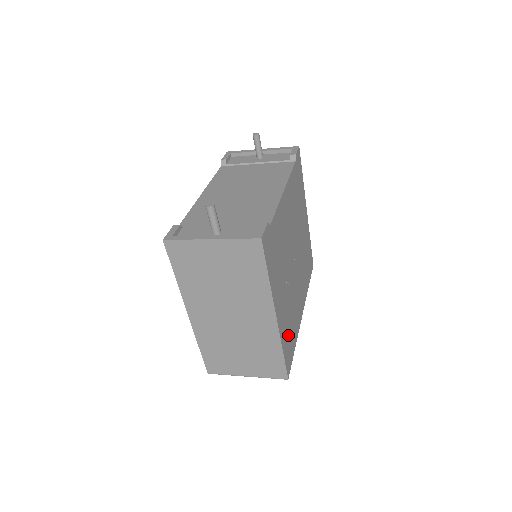
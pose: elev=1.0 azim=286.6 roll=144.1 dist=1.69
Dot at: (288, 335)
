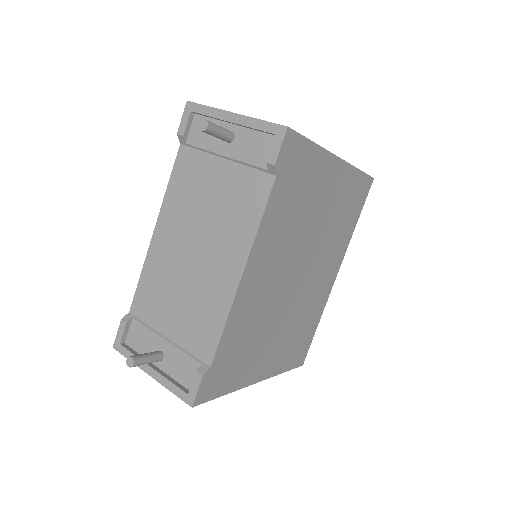
Dot at: (295, 346)
